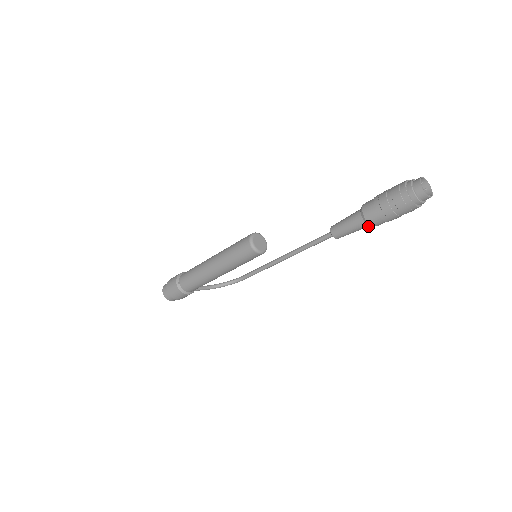
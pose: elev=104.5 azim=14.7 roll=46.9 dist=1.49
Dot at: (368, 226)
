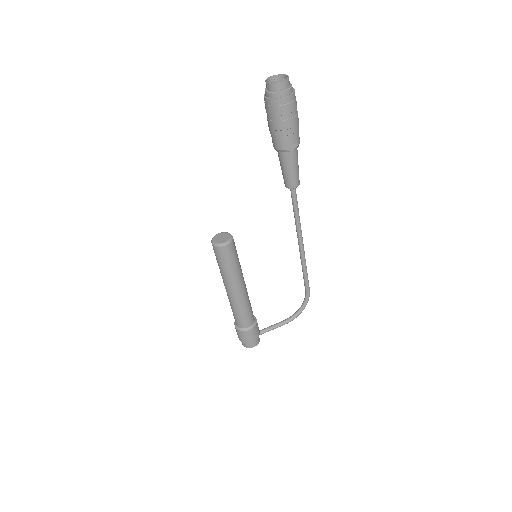
Dot at: (292, 153)
